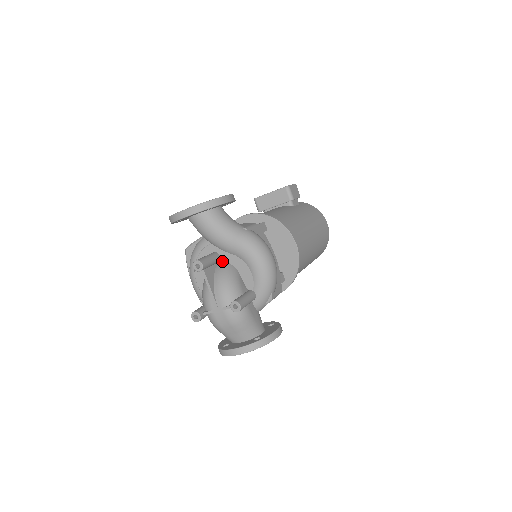
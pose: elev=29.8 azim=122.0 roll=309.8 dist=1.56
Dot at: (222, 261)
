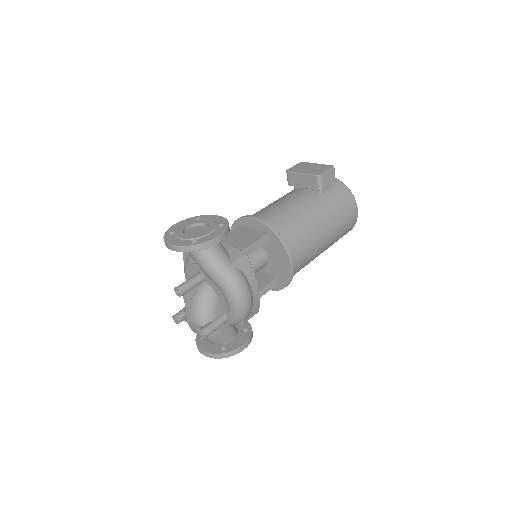
Dot at: (206, 282)
